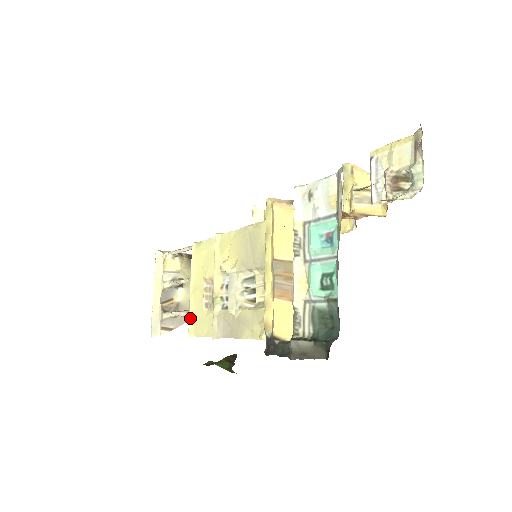
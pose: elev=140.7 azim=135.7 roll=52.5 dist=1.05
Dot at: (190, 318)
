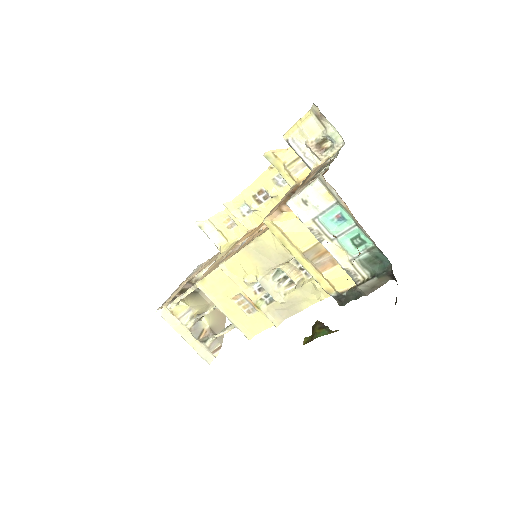
Dot at: (240, 329)
